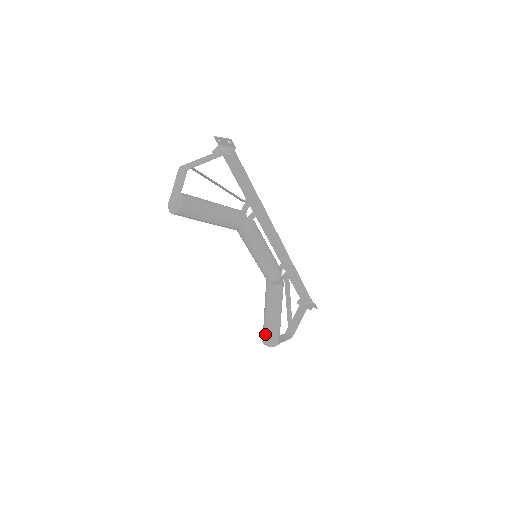
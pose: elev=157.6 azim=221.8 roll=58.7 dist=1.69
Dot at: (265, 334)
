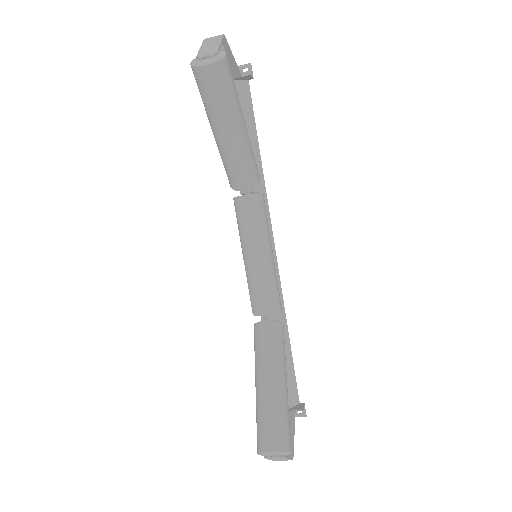
Dot at: (269, 425)
